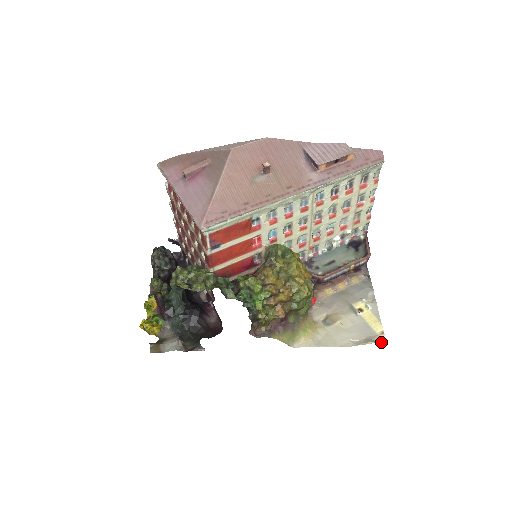
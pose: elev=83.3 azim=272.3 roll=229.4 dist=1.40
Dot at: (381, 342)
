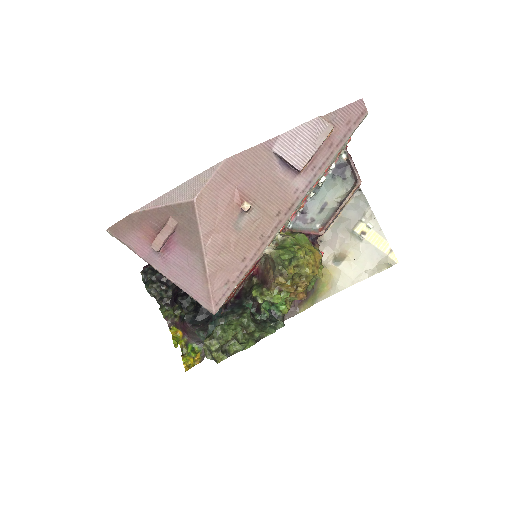
Dot at: (392, 262)
